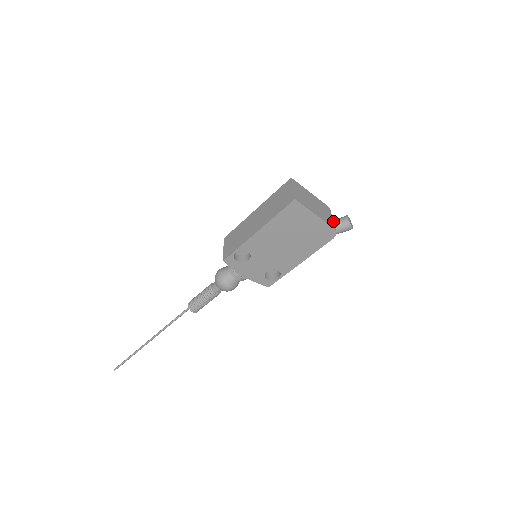
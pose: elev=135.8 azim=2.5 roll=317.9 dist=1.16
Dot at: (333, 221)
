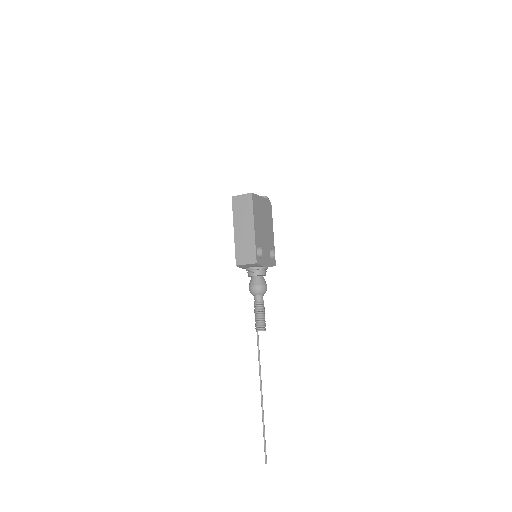
Dot at: occluded
